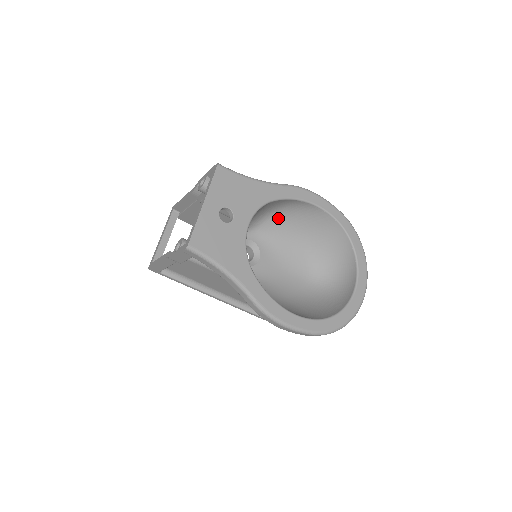
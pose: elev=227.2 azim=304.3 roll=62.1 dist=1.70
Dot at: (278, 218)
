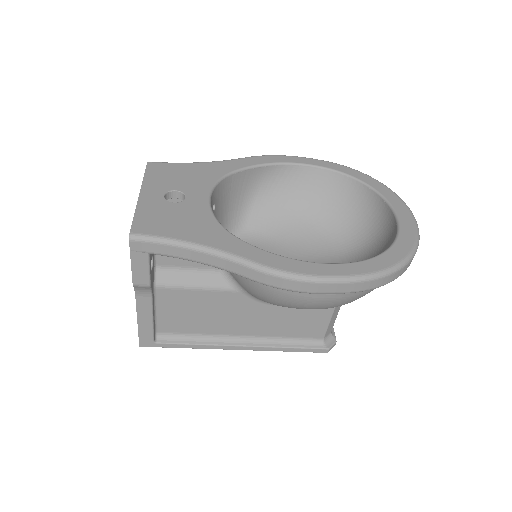
Dot at: (261, 206)
